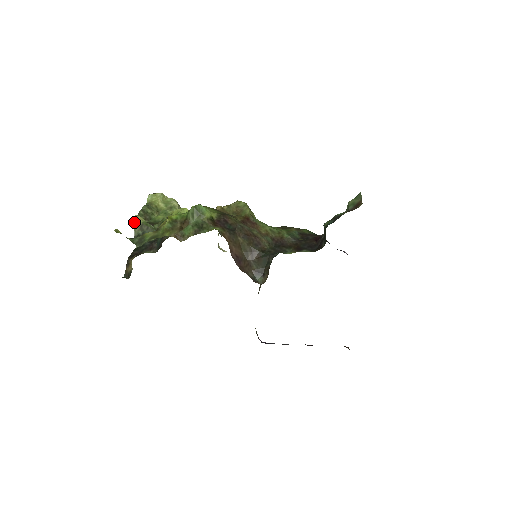
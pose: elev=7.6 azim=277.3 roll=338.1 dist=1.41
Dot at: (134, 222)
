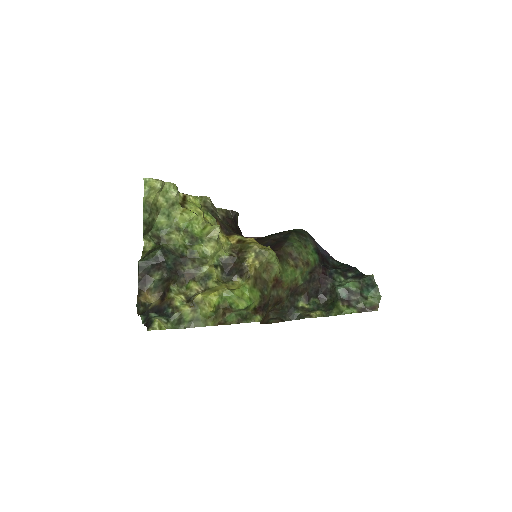
Dot at: (142, 251)
